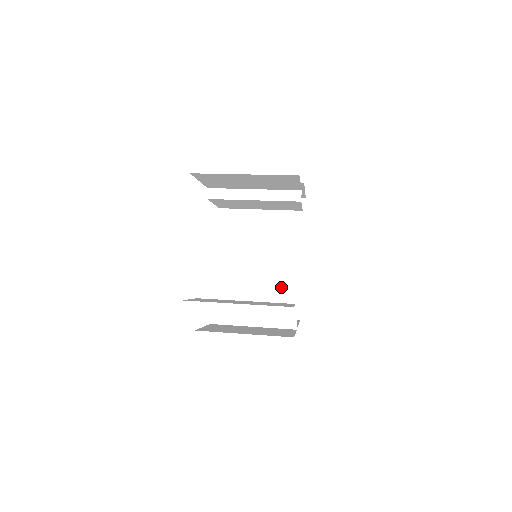
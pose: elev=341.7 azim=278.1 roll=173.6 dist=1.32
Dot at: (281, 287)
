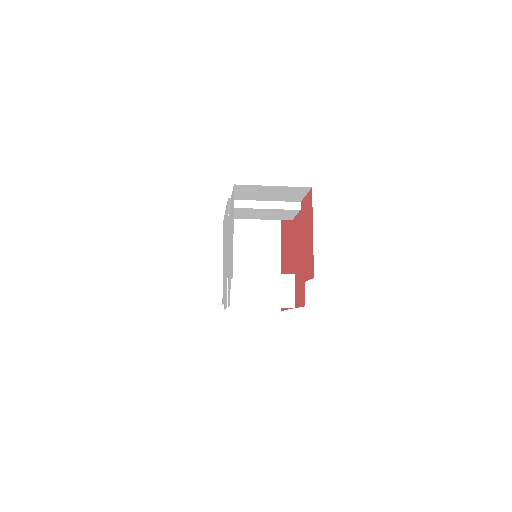
Dot at: (282, 276)
